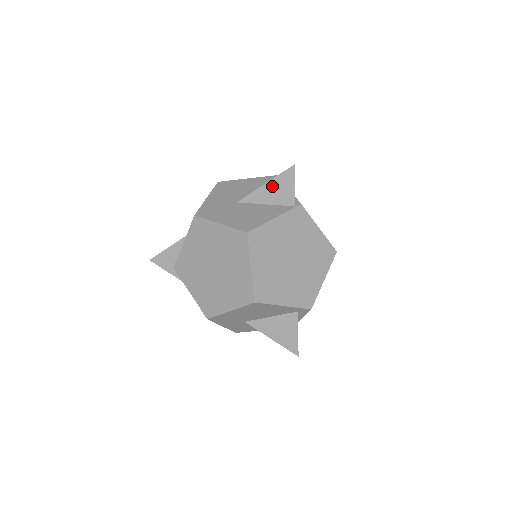
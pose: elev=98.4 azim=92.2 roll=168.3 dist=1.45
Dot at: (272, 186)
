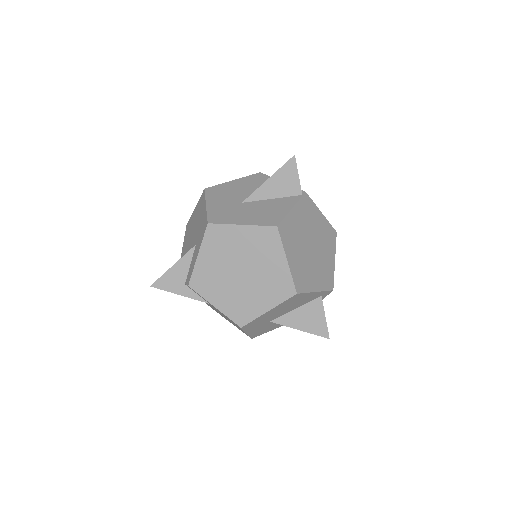
Dot at: (276, 180)
